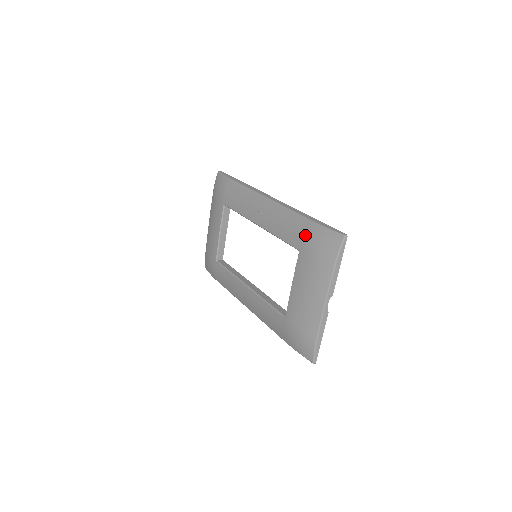
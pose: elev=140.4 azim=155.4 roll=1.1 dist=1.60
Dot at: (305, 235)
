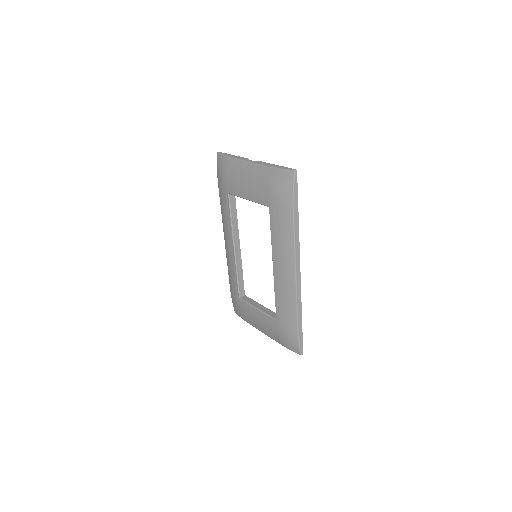
Dot at: (287, 326)
